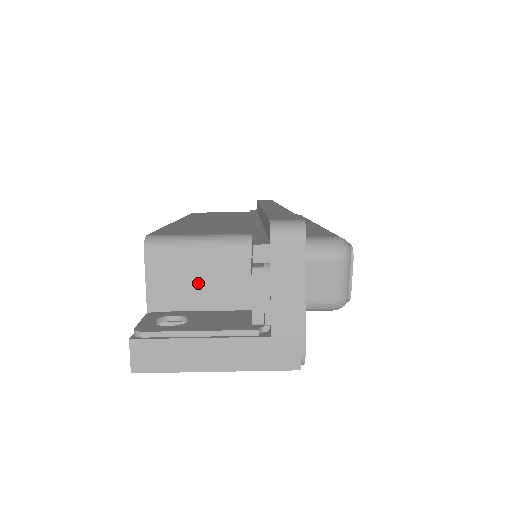
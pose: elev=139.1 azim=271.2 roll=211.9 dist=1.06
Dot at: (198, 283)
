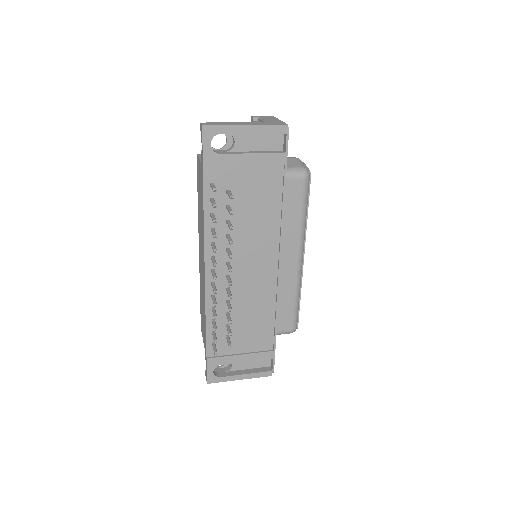
Dot at: occluded
